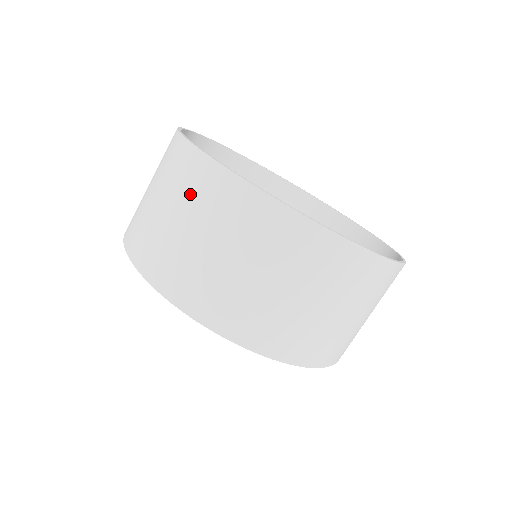
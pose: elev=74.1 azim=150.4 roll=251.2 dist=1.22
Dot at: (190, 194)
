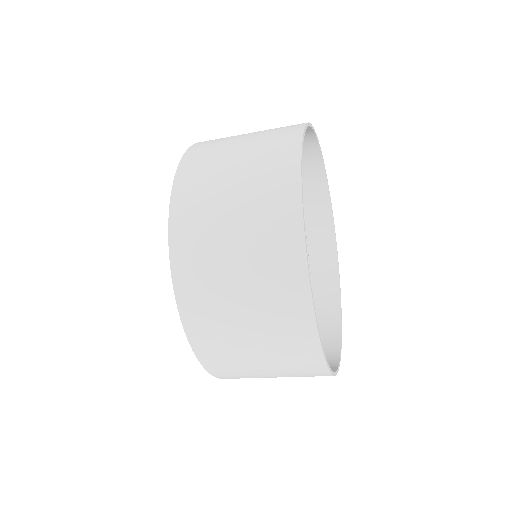
Dot at: (274, 318)
